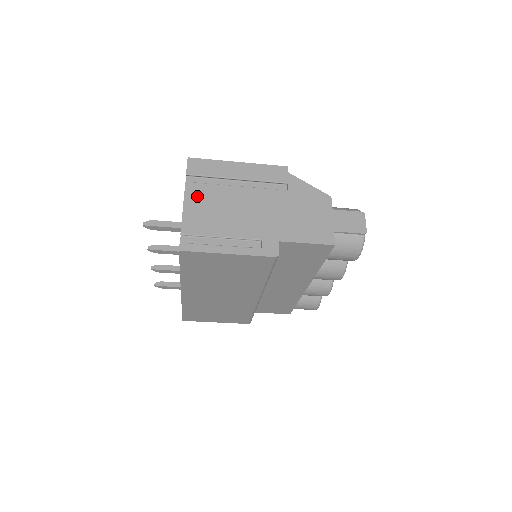
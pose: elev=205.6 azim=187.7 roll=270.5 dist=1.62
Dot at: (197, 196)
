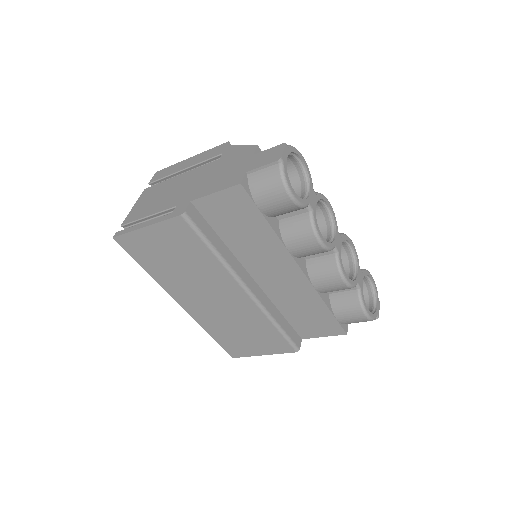
Dot at: (147, 195)
